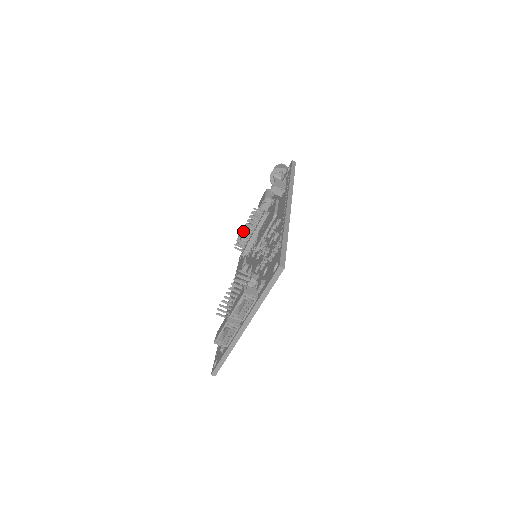
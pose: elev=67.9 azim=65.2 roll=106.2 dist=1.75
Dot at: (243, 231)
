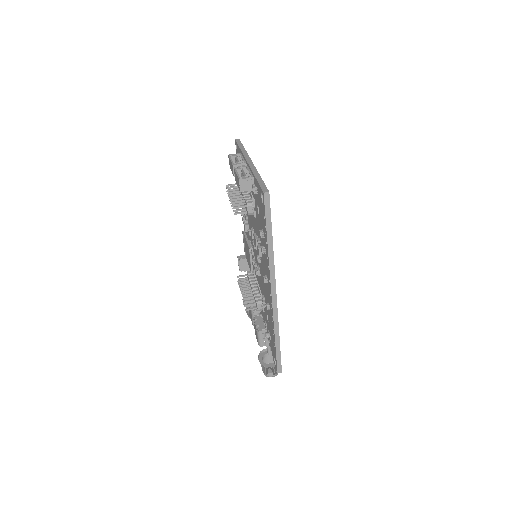
Dot at: (242, 292)
